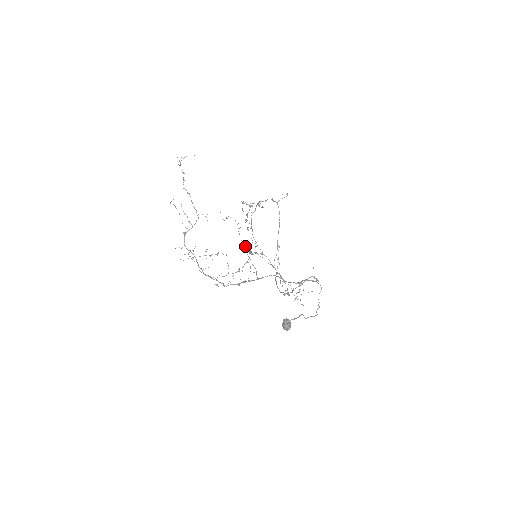
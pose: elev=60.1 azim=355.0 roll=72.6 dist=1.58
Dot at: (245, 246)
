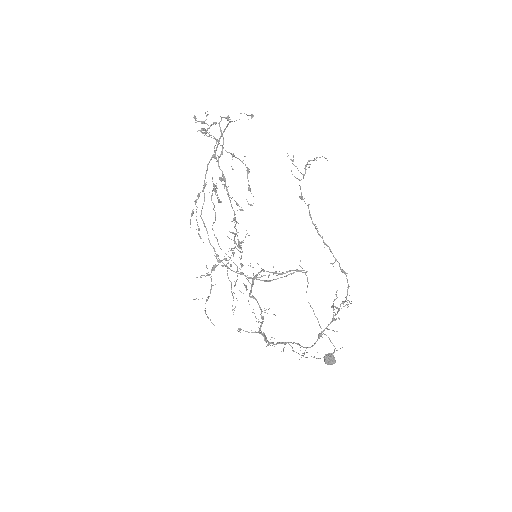
Dot at: occluded
